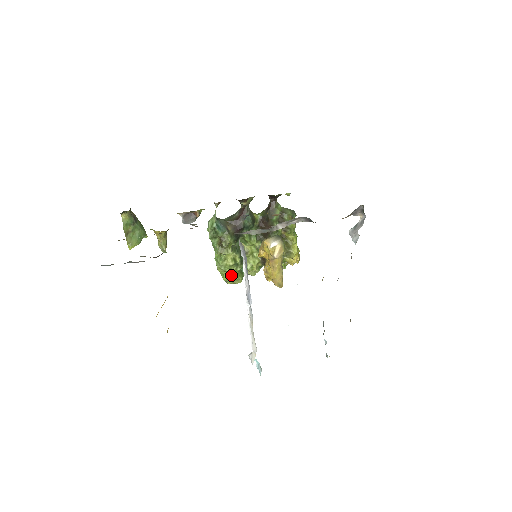
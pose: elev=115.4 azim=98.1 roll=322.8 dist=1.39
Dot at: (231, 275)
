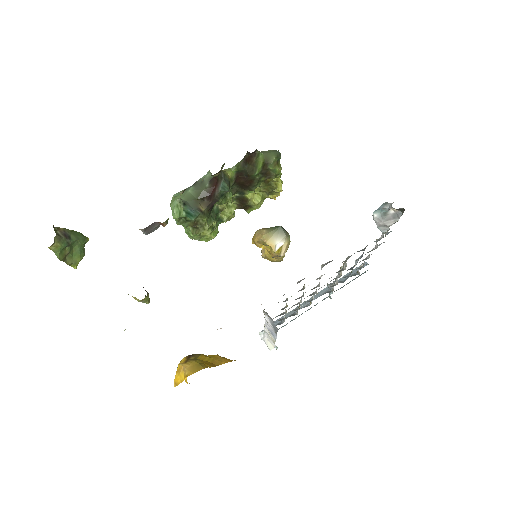
Dot at: (207, 238)
